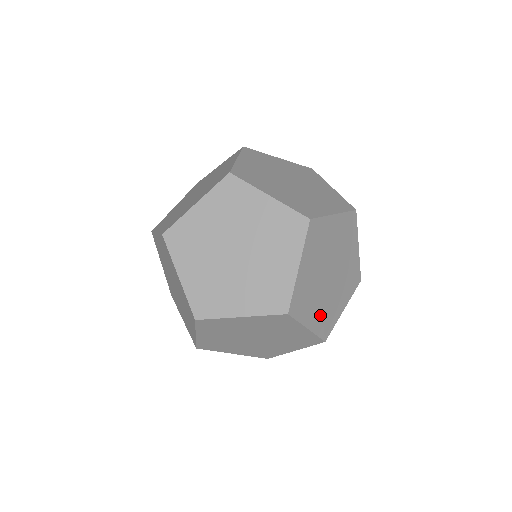
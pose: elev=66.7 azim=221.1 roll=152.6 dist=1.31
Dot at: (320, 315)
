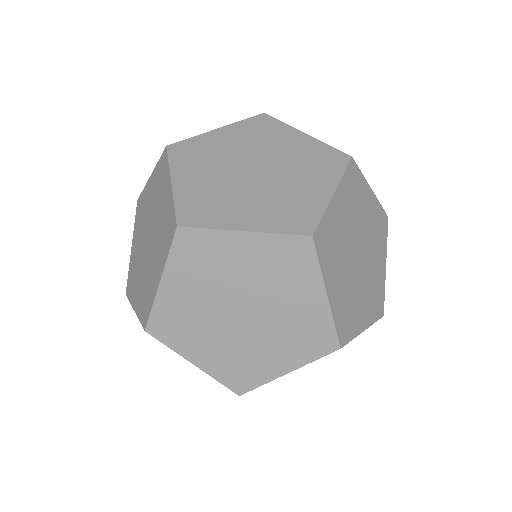
Dot at: occluded
